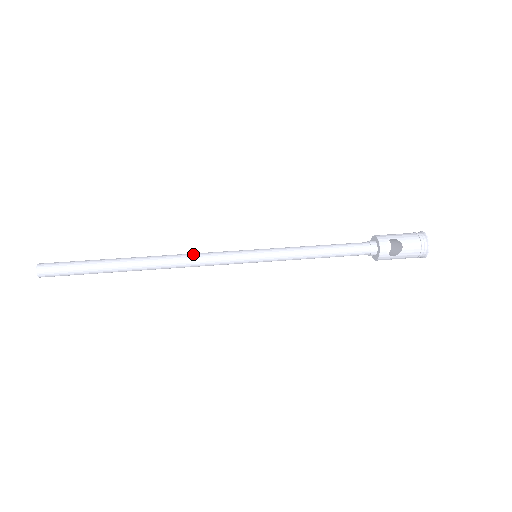
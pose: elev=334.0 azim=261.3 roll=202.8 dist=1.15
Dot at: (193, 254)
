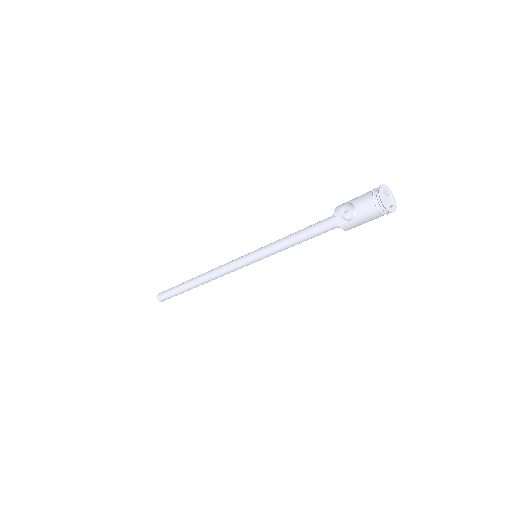
Dot at: (220, 266)
